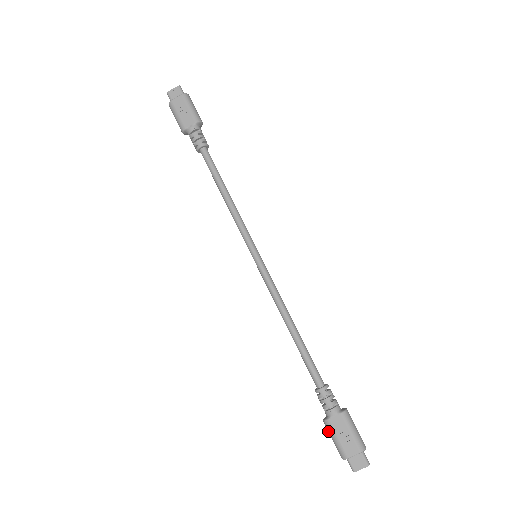
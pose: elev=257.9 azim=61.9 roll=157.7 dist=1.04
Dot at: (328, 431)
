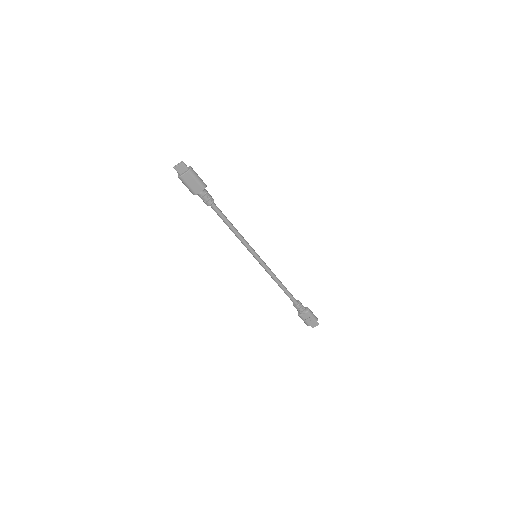
Dot at: occluded
